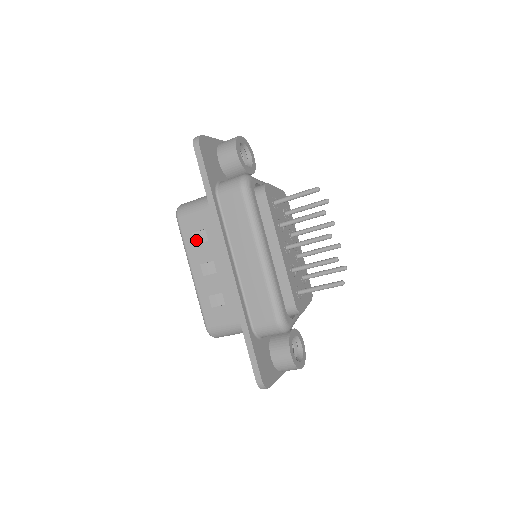
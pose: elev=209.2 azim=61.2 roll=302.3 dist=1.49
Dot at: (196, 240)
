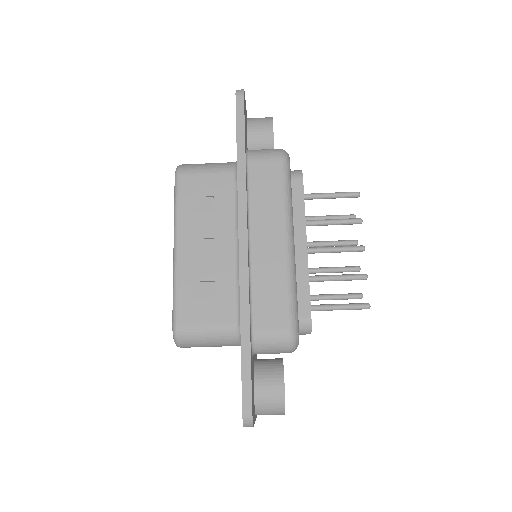
Dot at: (196, 207)
